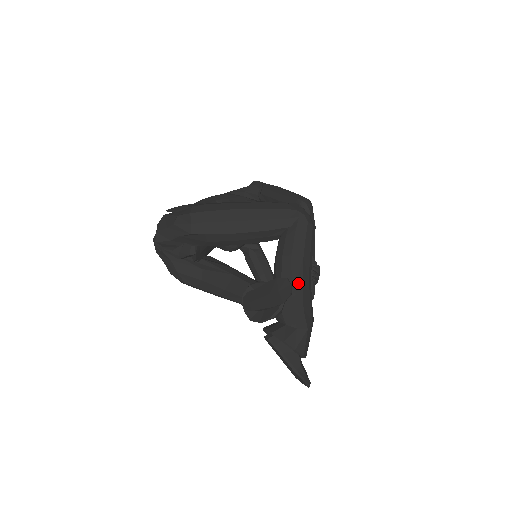
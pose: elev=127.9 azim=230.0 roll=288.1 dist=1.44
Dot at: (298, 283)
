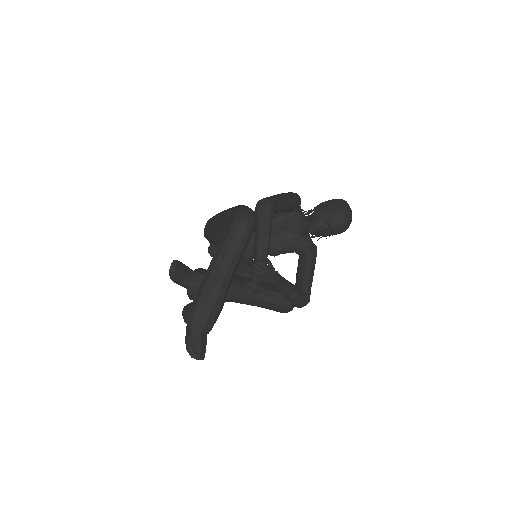
Dot at: (210, 270)
